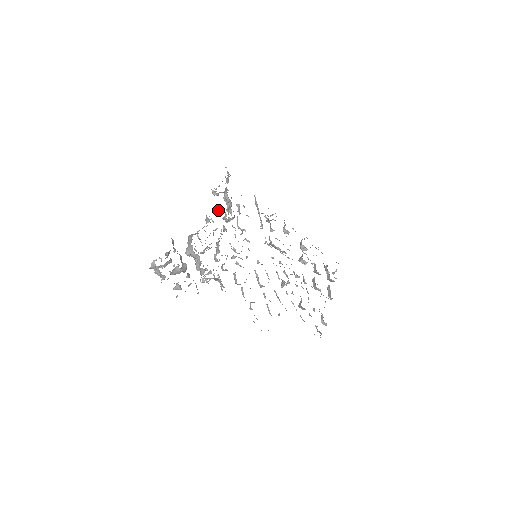
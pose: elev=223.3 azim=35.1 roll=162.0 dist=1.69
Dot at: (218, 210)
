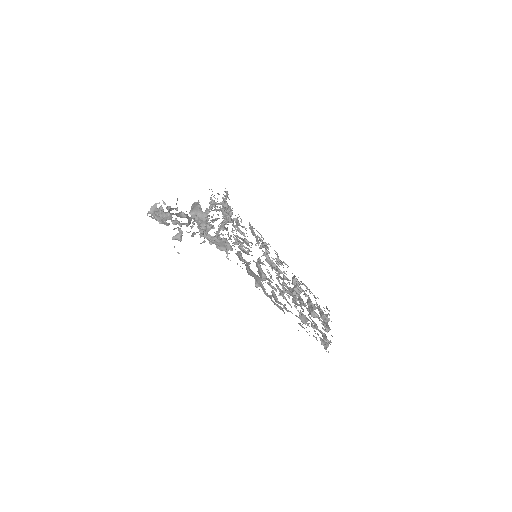
Dot at: occluded
